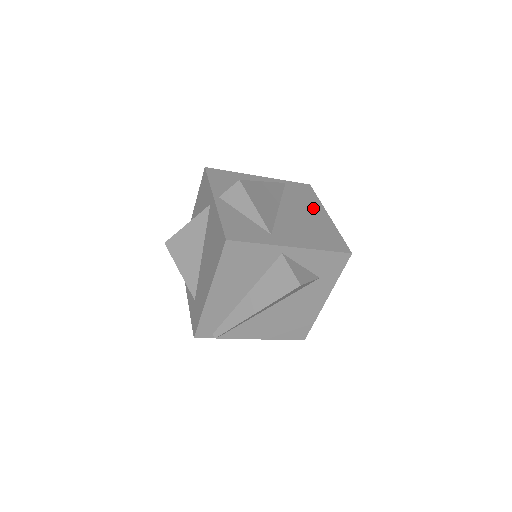
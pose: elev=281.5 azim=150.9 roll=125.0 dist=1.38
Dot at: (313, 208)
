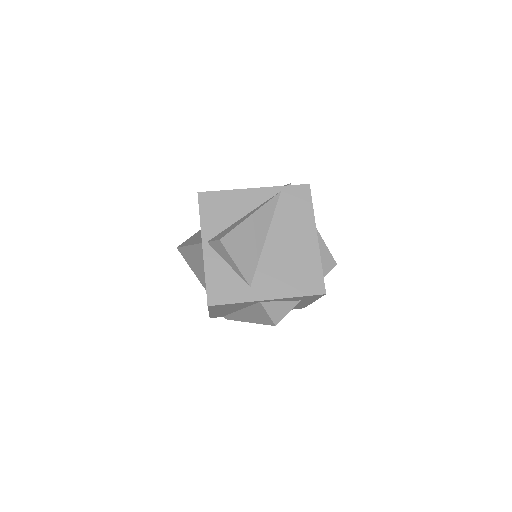
Dot at: (303, 229)
